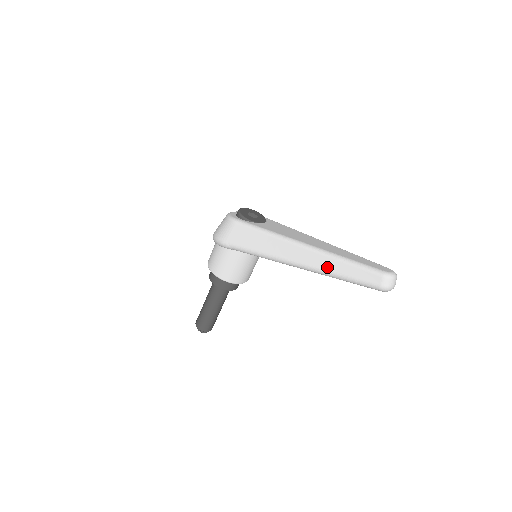
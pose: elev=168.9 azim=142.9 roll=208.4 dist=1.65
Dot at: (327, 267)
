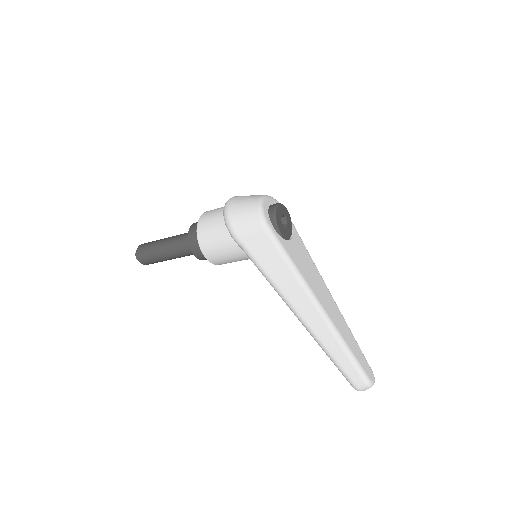
Dot at: (326, 342)
